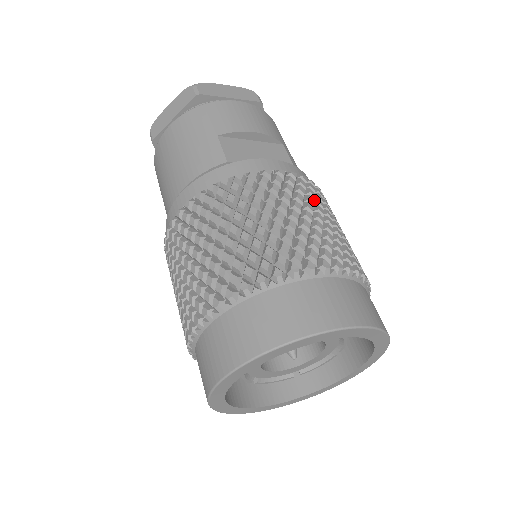
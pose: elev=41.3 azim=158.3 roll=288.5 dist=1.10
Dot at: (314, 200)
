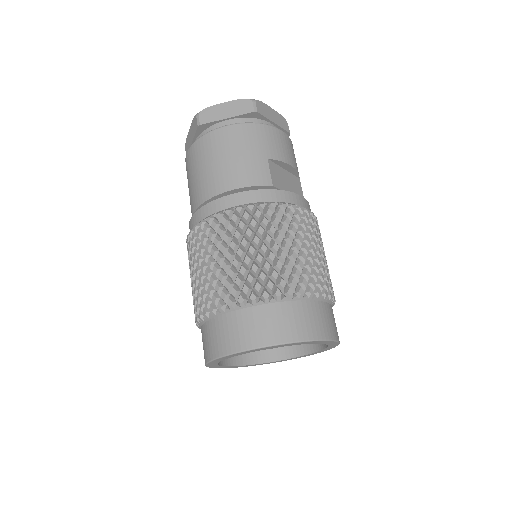
Dot at: occluded
